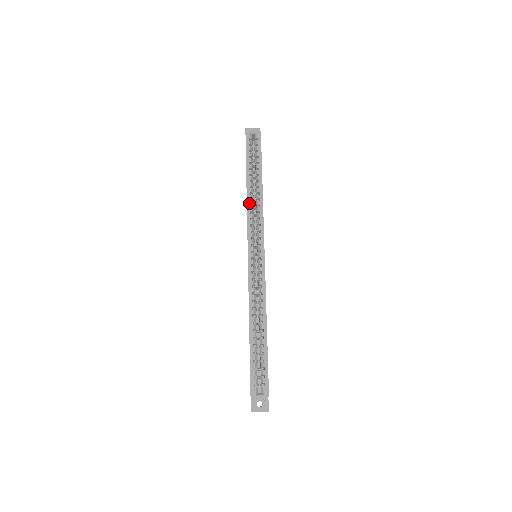
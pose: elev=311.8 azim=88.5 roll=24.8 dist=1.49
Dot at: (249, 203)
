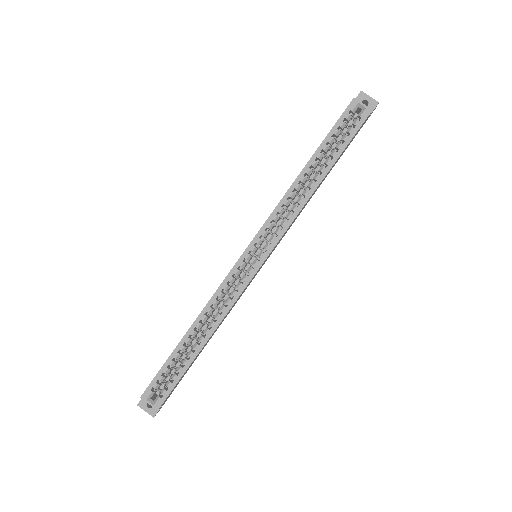
Dot at: (289, 193)
